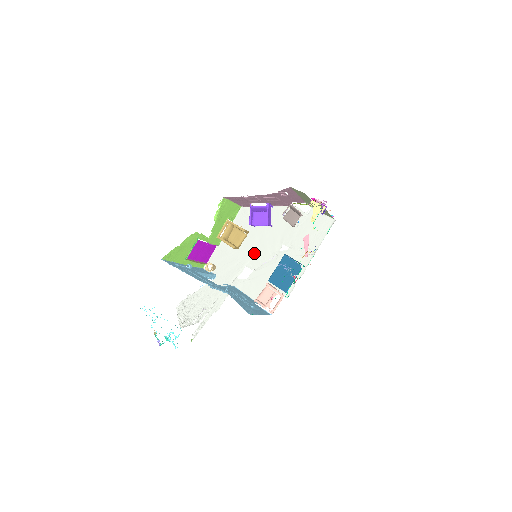
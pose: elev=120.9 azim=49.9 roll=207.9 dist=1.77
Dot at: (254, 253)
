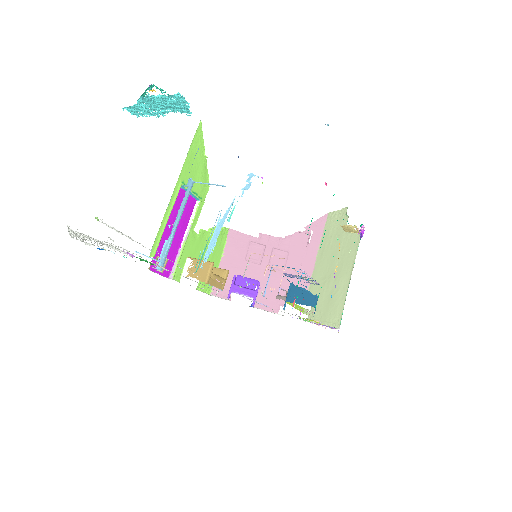
Dot at: occluded
